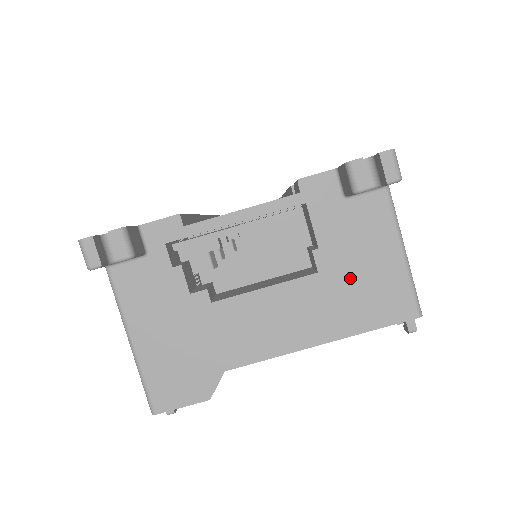
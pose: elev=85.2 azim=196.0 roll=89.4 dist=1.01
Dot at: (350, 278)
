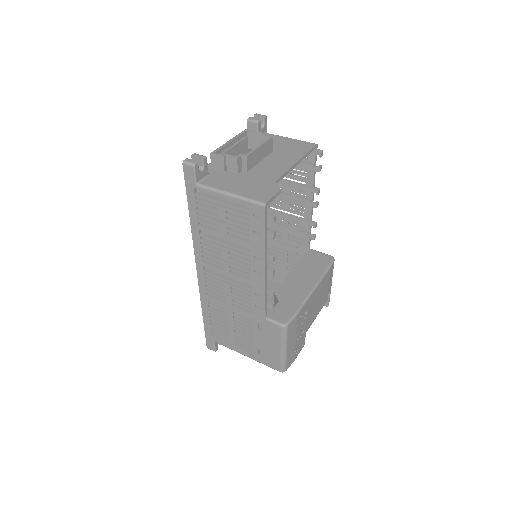
Dot at: (284, 148)
